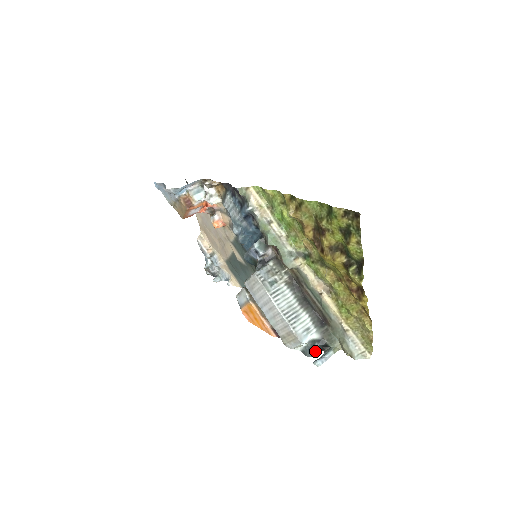
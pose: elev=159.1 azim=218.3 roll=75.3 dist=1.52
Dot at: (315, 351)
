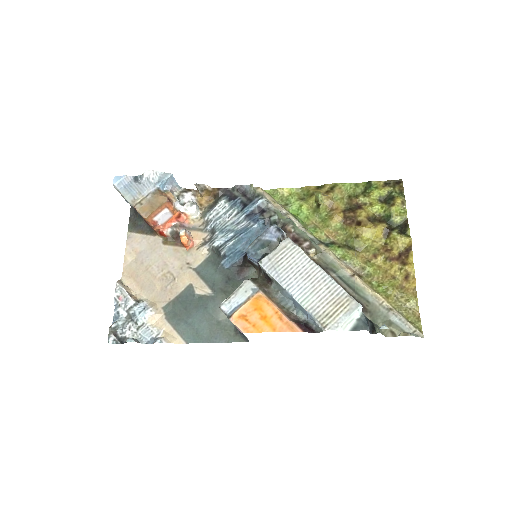
Dot at: (368, 327)
